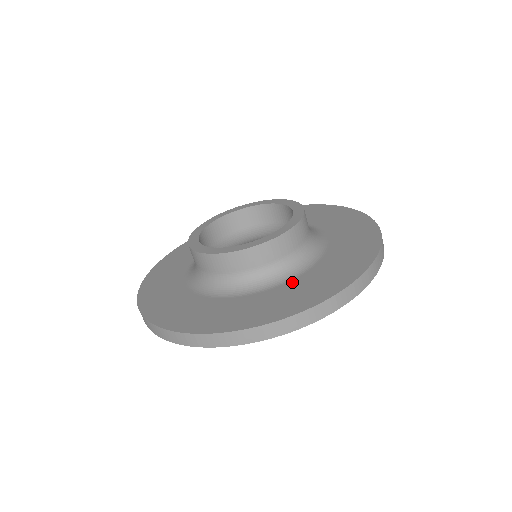
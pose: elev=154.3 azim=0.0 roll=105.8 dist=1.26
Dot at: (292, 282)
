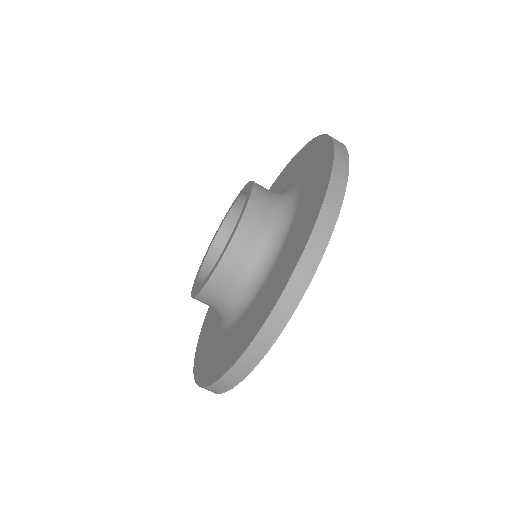
Dot at: (301, 196)
